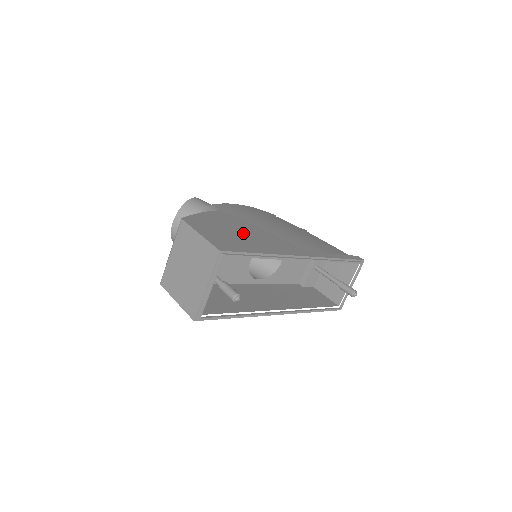
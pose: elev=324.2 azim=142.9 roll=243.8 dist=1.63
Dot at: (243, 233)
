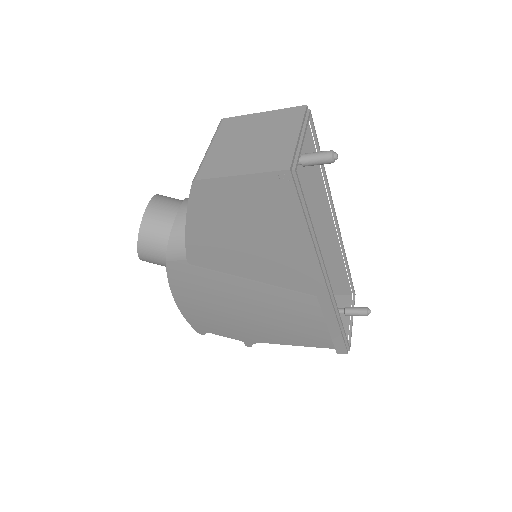
Dot at: occluded
